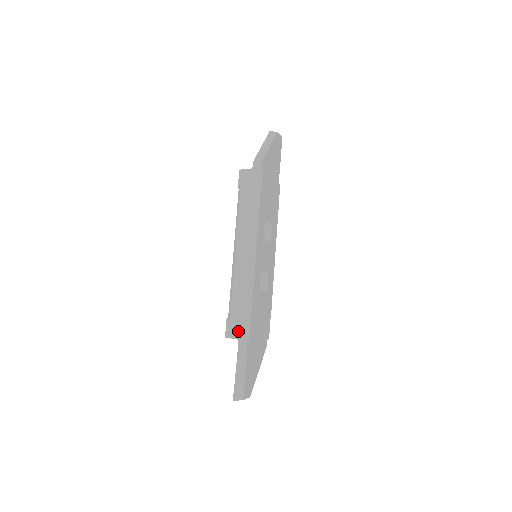
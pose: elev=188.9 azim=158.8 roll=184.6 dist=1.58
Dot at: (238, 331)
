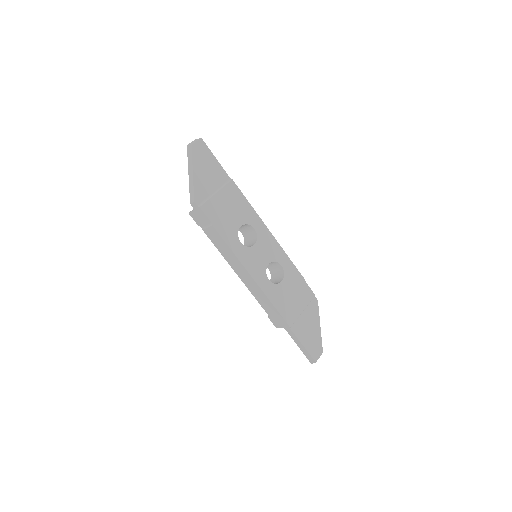
Dot at: (280, 323)
